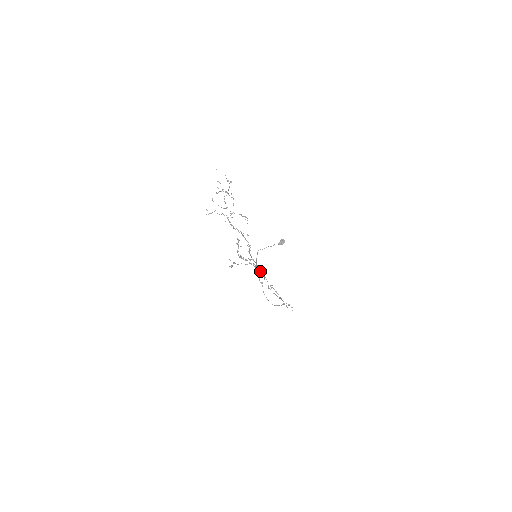
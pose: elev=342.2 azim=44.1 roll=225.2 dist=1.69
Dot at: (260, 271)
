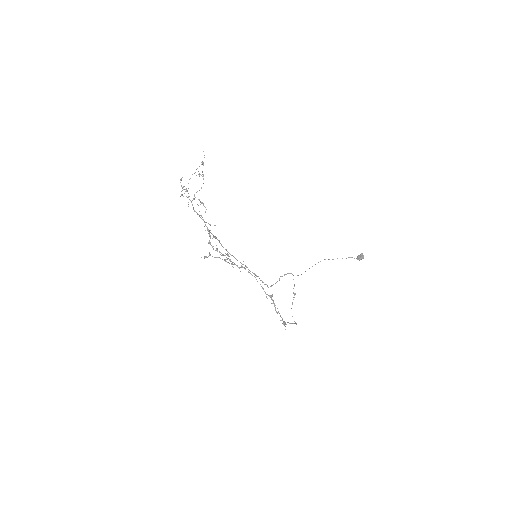
Dot at: occluded
